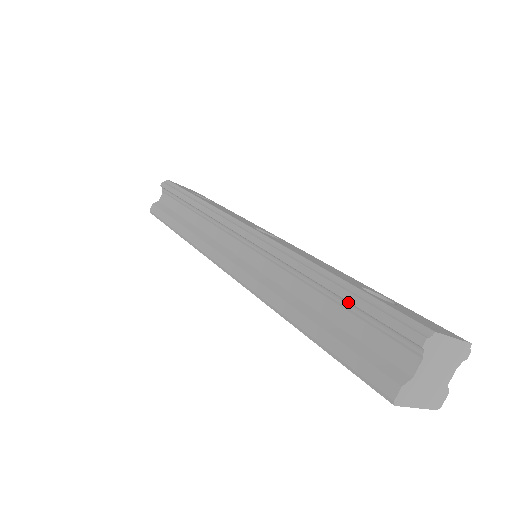
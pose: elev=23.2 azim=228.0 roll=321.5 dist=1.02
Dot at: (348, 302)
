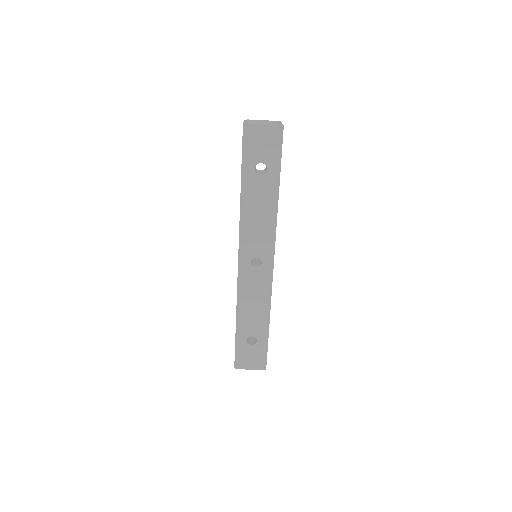
Dot at: occluded
